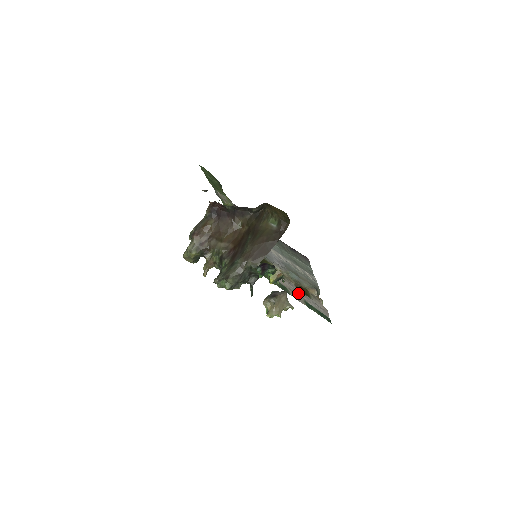
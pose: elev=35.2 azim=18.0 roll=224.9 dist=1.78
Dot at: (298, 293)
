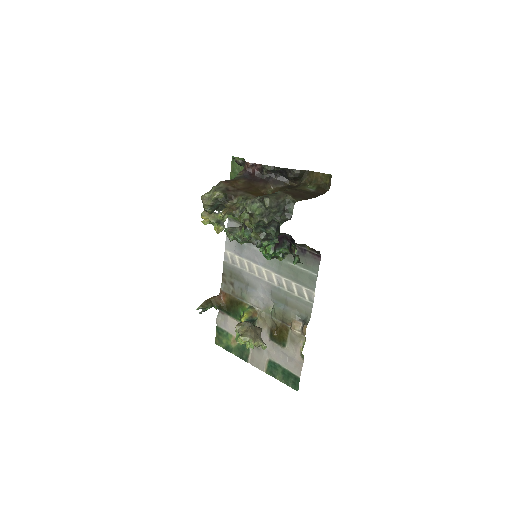
Dot at: occluded
